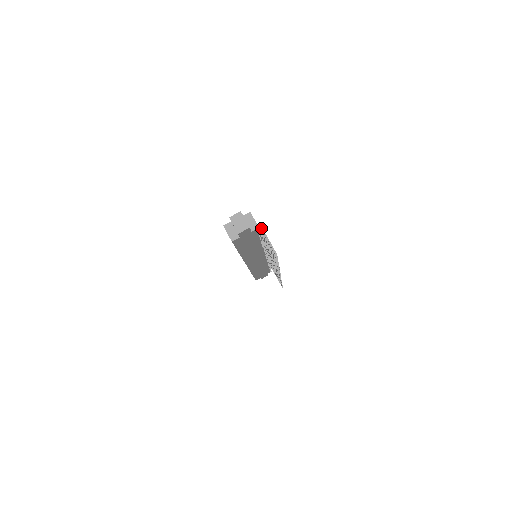
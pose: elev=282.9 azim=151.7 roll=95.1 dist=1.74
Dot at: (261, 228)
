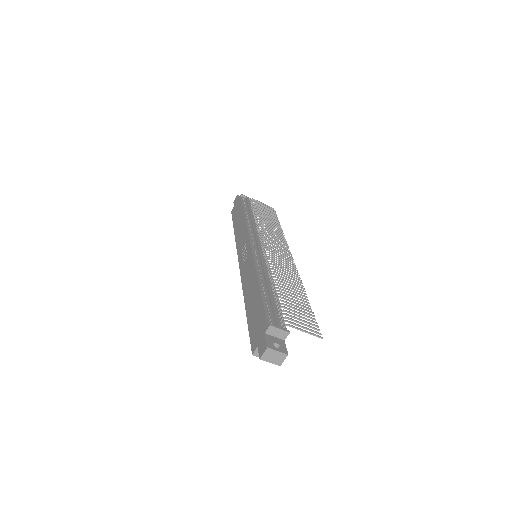
Dot at: occluded
